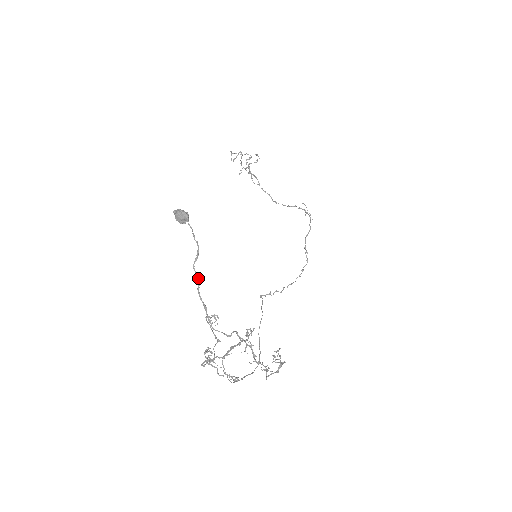
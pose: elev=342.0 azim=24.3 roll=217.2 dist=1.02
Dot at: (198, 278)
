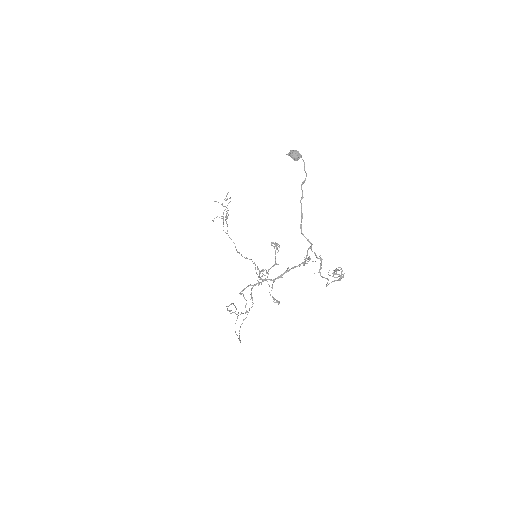
Dot at: (302, 194)
